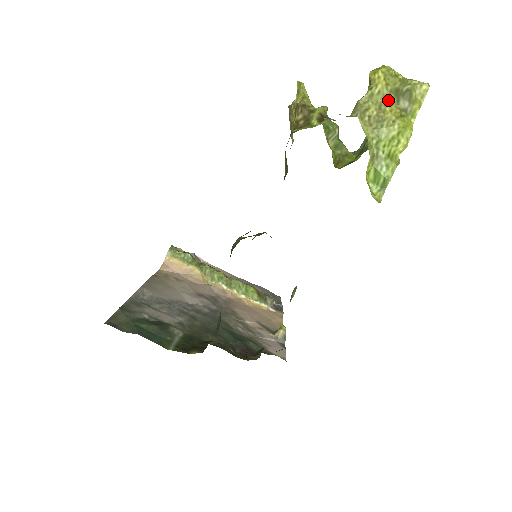
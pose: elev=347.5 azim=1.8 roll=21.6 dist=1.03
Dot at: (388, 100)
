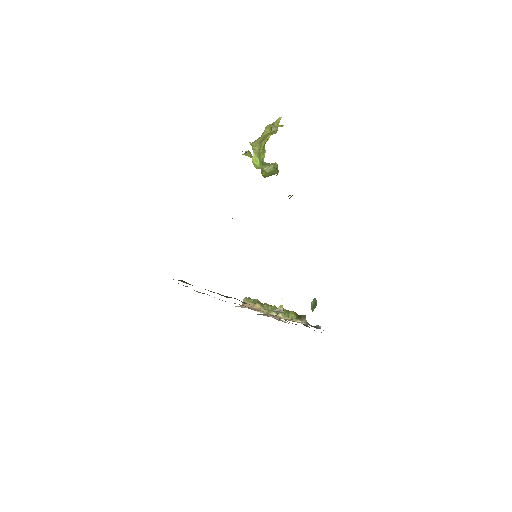
Dot at: occluded
